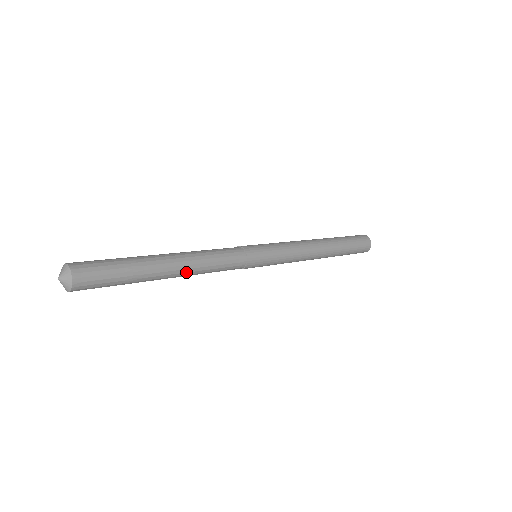
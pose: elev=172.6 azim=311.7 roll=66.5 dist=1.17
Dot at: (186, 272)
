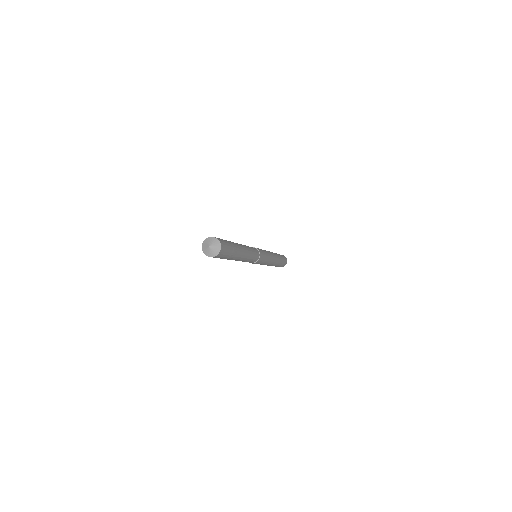
Dot at: (244, 258)
